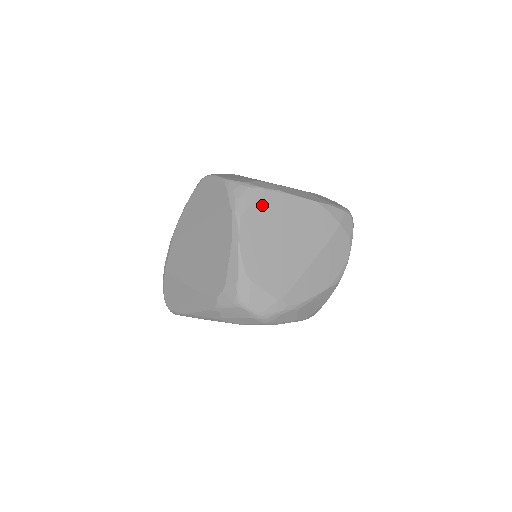
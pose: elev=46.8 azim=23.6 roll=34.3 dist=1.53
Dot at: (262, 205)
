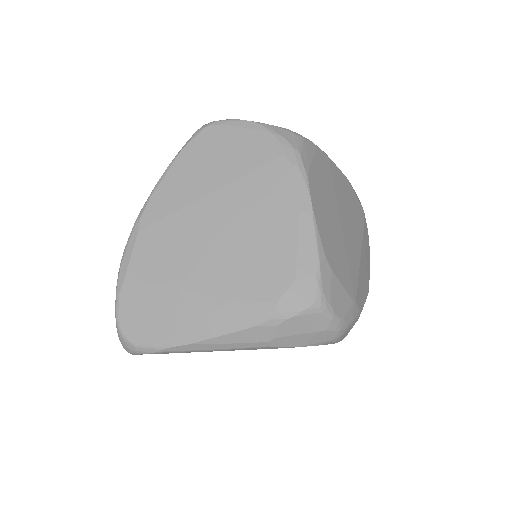
Dot at: (319, 166)
